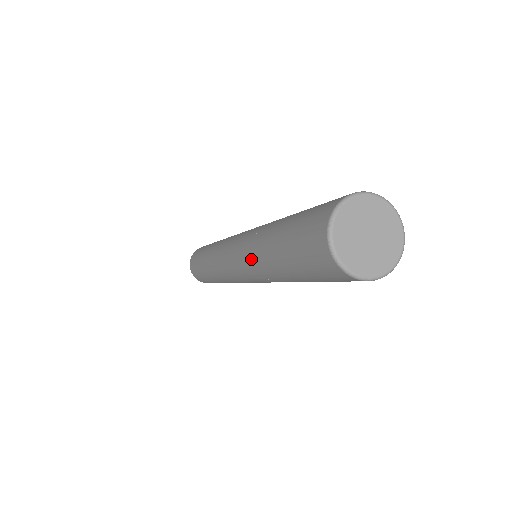
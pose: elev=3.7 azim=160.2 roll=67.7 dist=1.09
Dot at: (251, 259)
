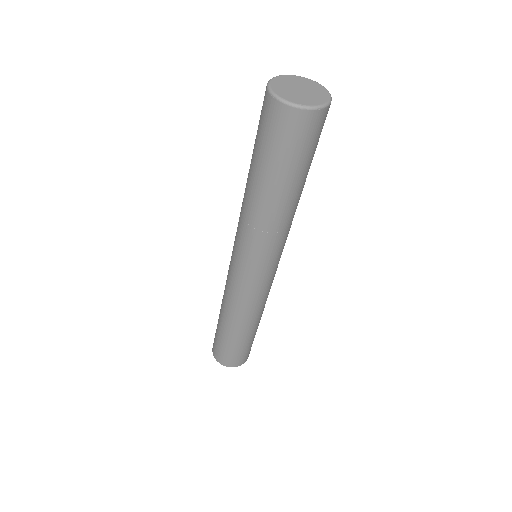
Dot at: occluded
